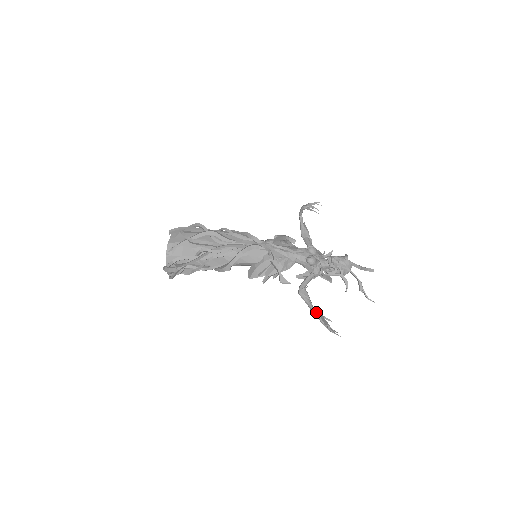
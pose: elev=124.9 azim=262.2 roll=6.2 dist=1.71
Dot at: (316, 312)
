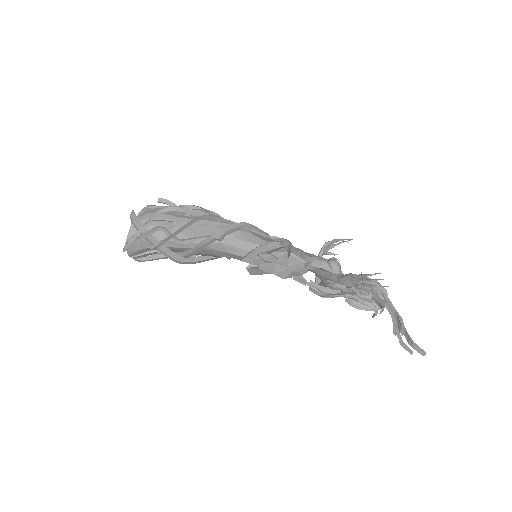
Dot at: (342, 276)
